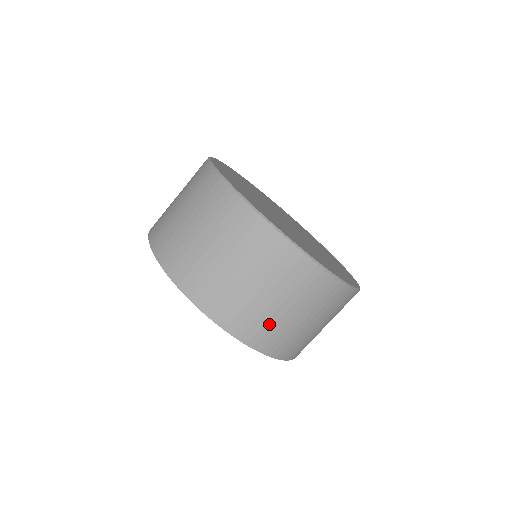
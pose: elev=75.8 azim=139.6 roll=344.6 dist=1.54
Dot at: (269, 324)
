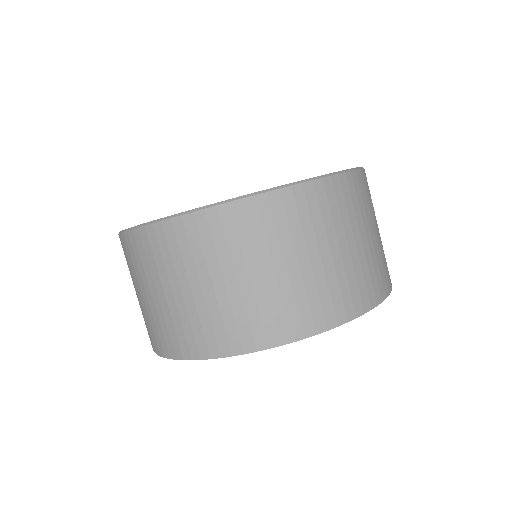
Dot at: (384, 254)
